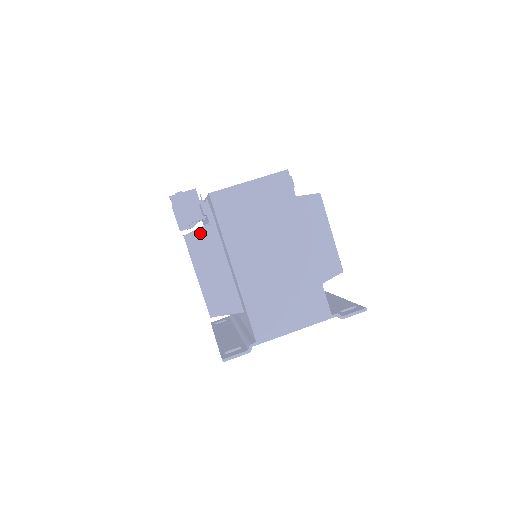
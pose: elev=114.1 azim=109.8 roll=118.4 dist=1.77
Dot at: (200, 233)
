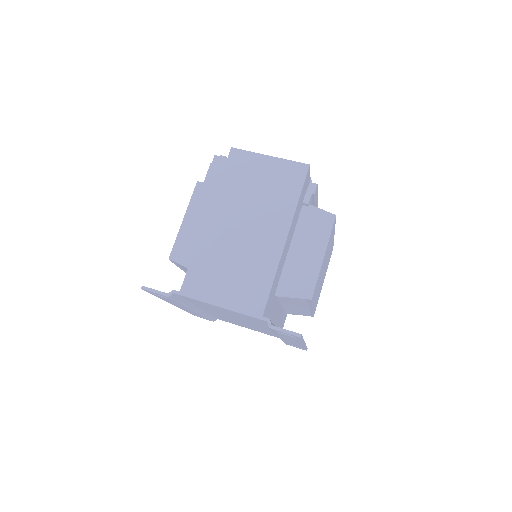
Dot at: (211, 187)
